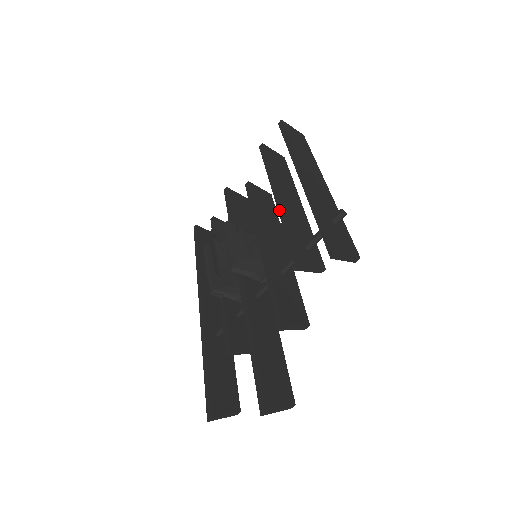
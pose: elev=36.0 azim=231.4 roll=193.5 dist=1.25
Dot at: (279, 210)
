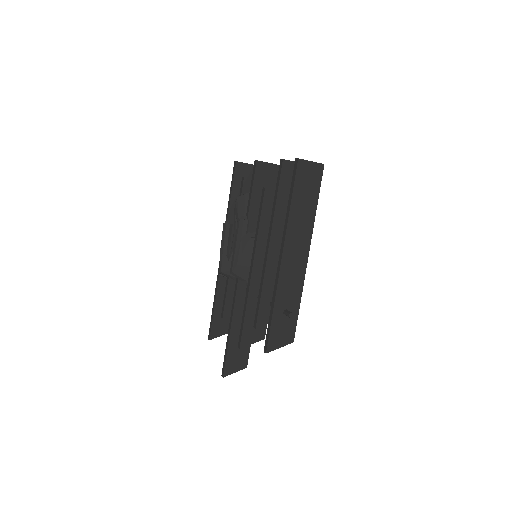
Dot at: (264, 263)
